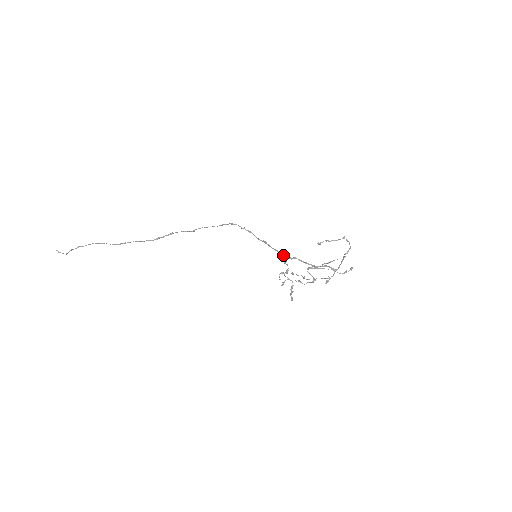
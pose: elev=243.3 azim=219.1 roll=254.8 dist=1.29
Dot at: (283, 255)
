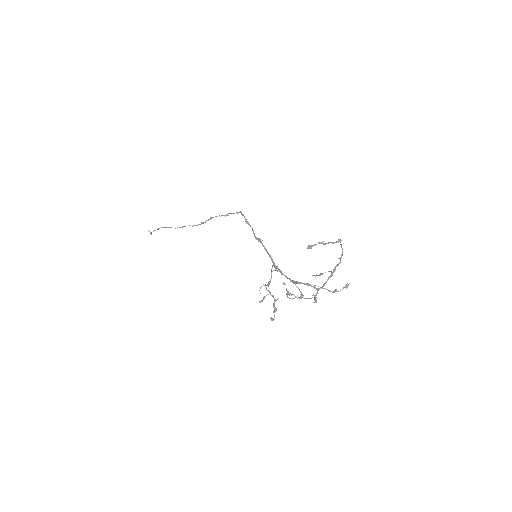
Dot at: occluded
